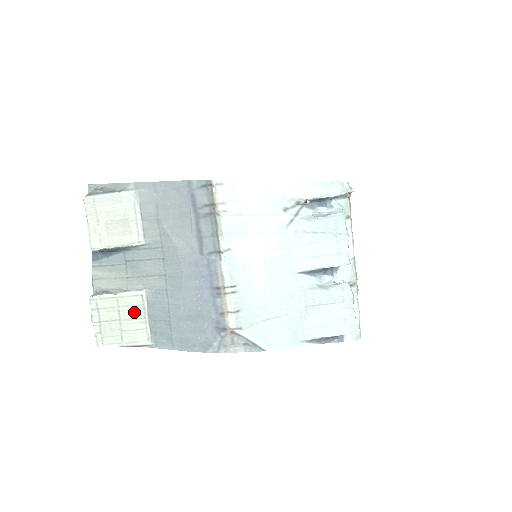
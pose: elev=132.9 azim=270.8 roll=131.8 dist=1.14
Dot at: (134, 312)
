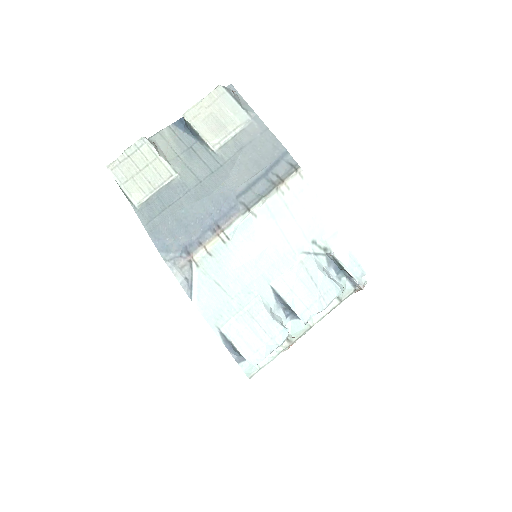
Dot at: (154, 178)
